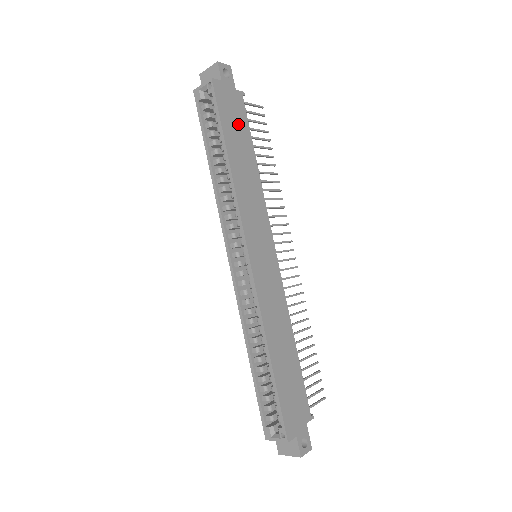
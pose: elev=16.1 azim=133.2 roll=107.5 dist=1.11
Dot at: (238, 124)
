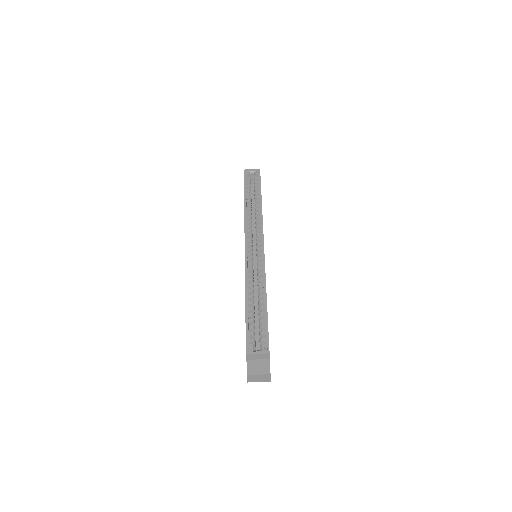
Dot at: occluded
